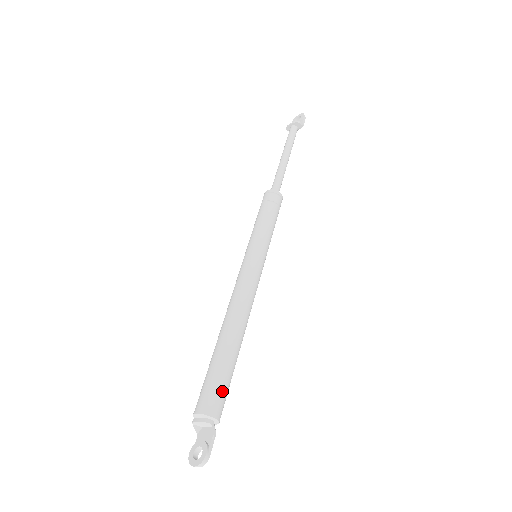
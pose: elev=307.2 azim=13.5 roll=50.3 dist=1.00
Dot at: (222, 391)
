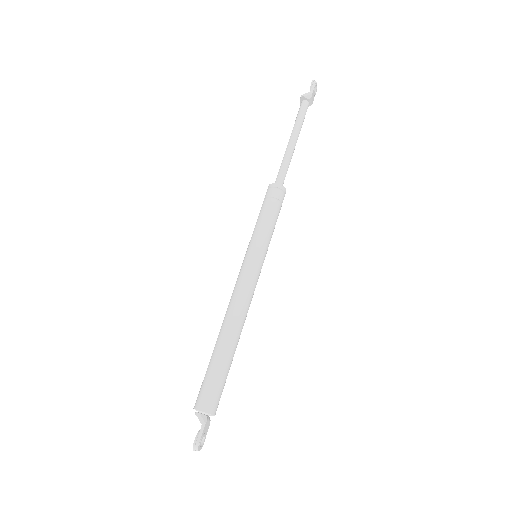
Dot at: (208, 387)
